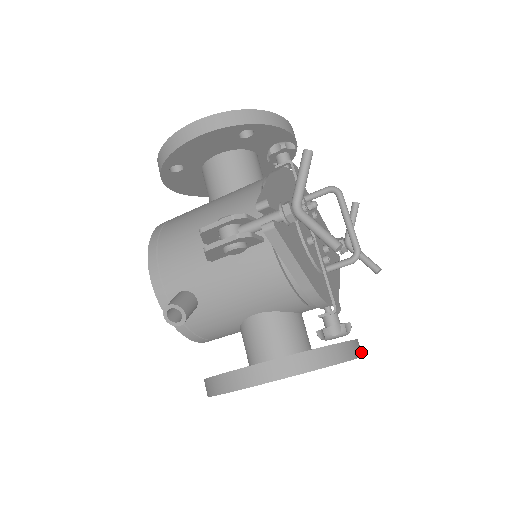
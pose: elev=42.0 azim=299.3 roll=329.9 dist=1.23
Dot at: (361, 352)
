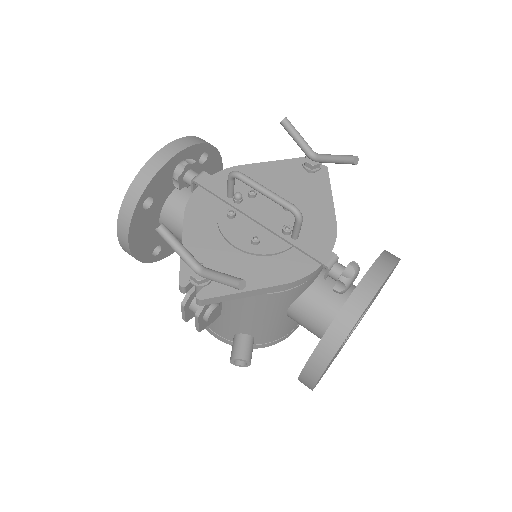
Dot at: (382, 276)
